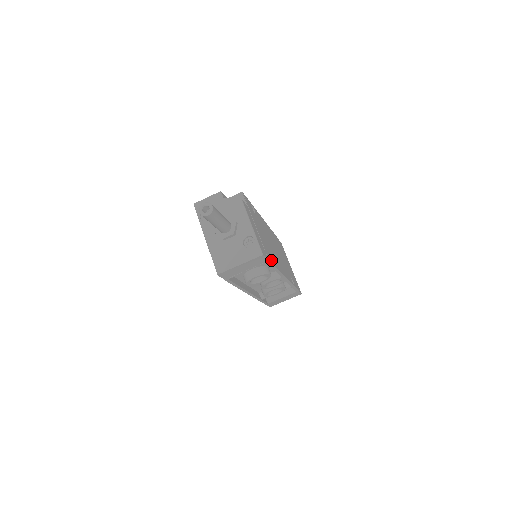
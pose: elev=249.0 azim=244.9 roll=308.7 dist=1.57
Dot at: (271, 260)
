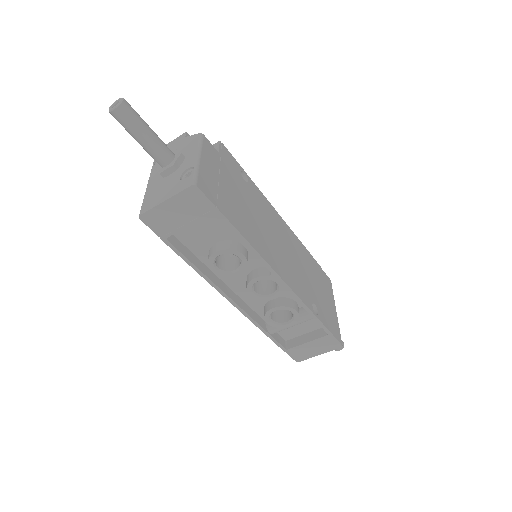
Dot at: (232, 219)
